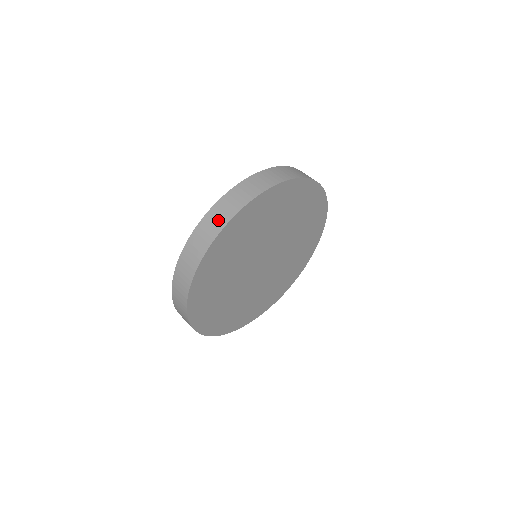
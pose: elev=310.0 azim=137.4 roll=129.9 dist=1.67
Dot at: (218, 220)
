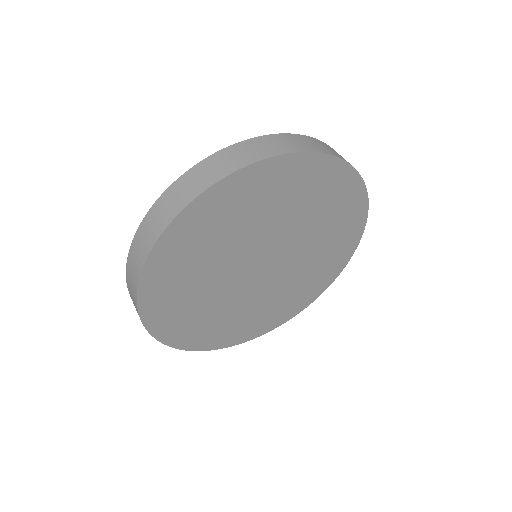
Dot at: (199, 181)
